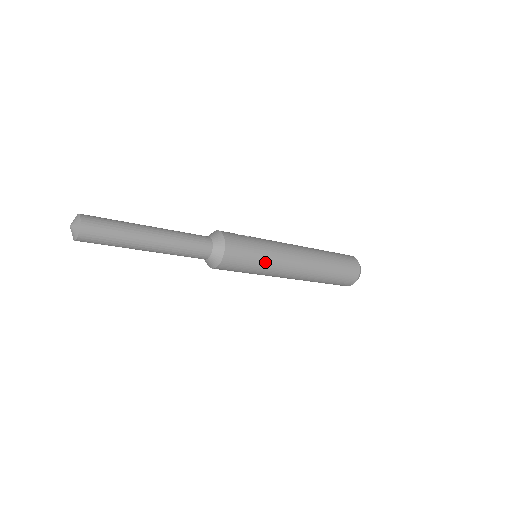
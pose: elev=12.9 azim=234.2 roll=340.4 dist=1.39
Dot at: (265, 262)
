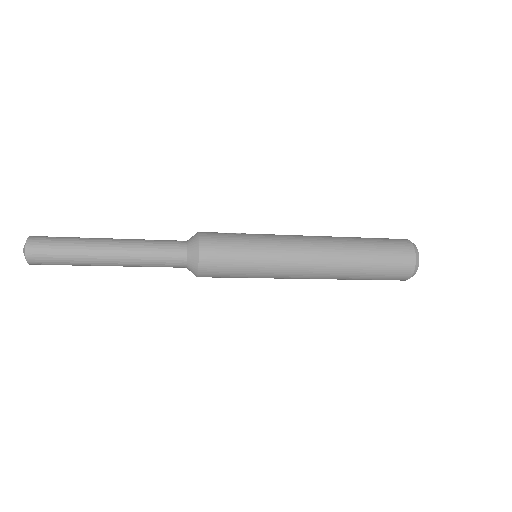
Dot at: (260, 259)
